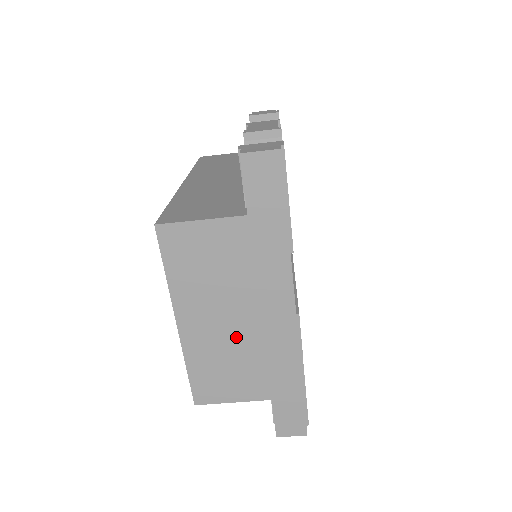
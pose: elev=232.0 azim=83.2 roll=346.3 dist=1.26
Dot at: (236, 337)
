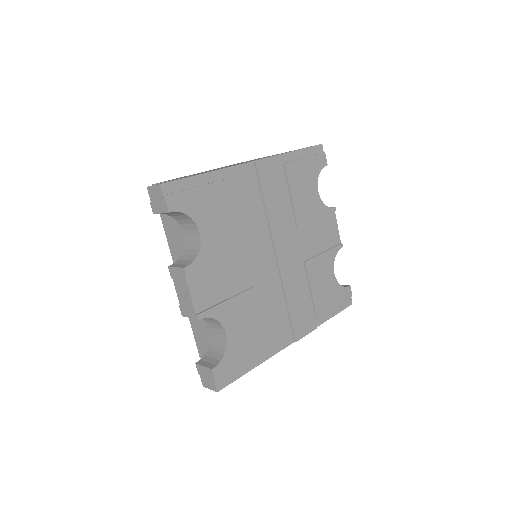
Dot at: occluded
